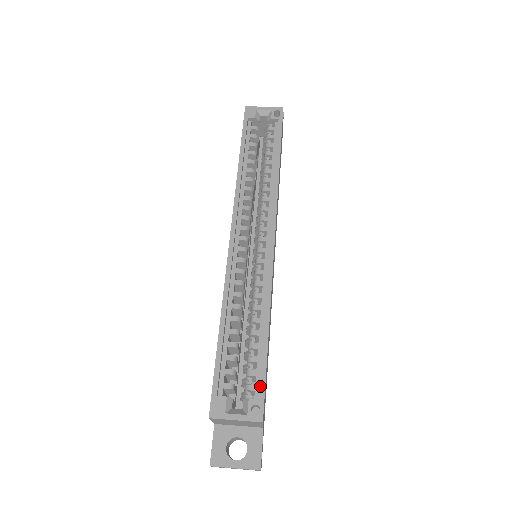
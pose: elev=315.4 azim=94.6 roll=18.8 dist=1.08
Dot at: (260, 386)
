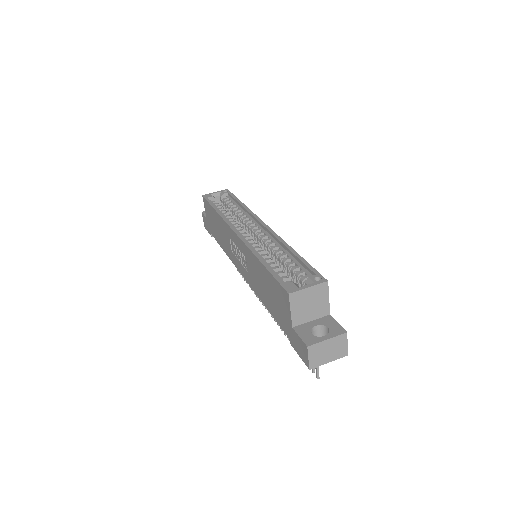
Dot at: (311, 270)
